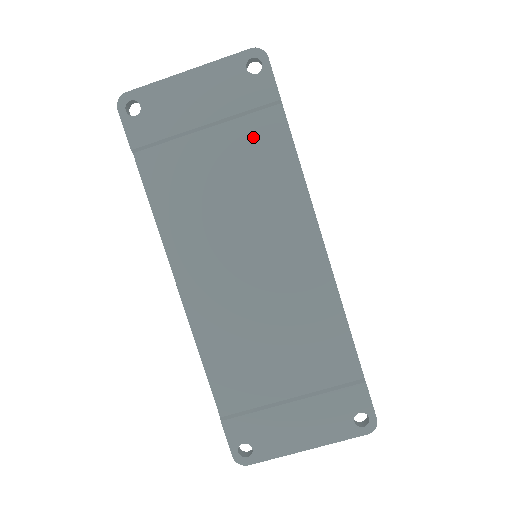
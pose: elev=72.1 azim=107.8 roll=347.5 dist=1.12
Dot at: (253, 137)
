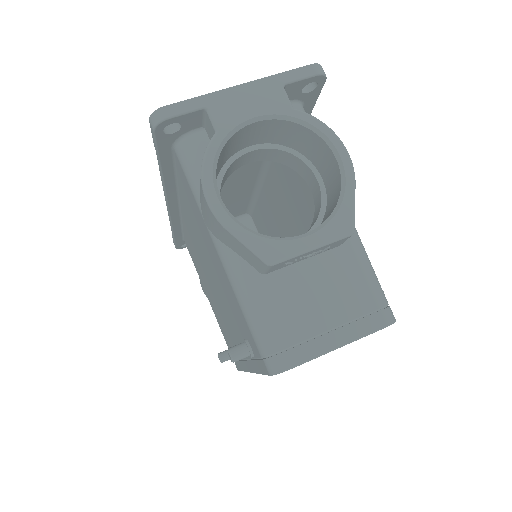
Dot at: occluded
